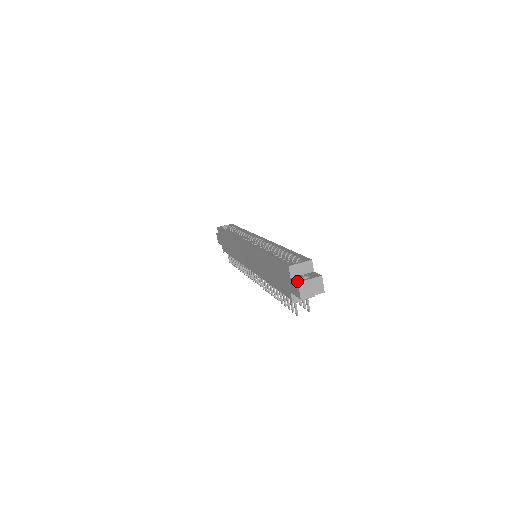
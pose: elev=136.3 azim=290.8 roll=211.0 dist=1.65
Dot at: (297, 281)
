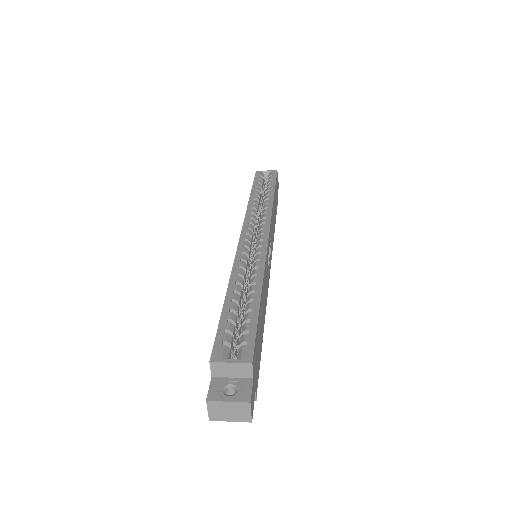
Dot at: (208, 396)
